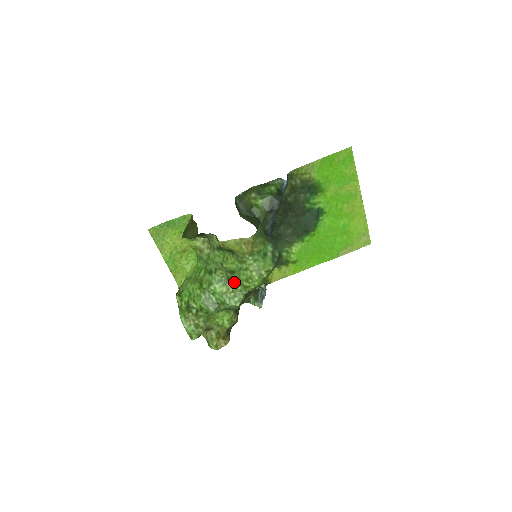
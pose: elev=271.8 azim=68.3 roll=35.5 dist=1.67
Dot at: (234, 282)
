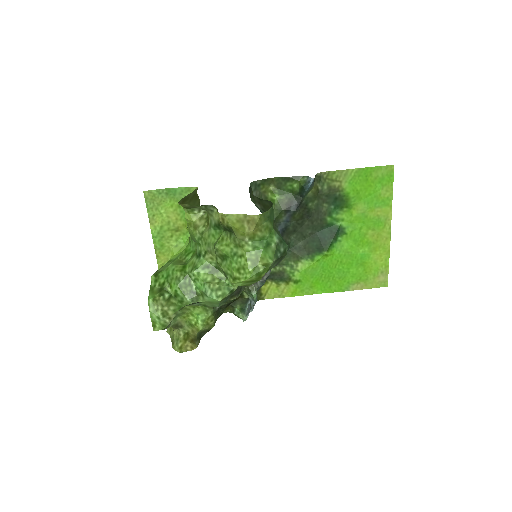
Dot at: (223, 273)
